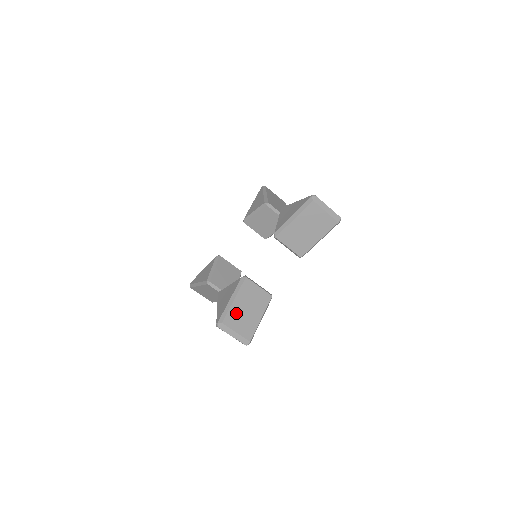
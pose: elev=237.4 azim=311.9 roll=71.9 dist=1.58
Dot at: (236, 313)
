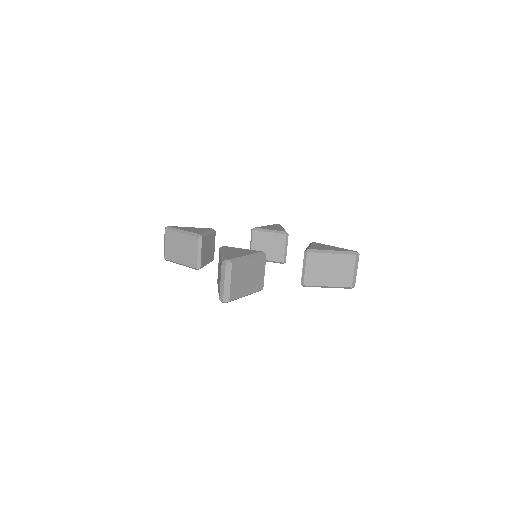
Dot at: (242, 269)
